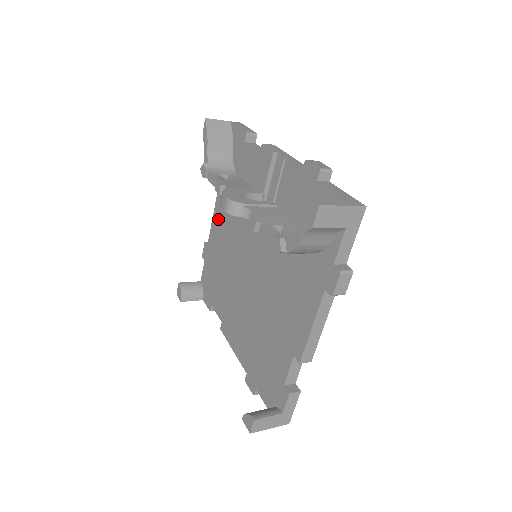
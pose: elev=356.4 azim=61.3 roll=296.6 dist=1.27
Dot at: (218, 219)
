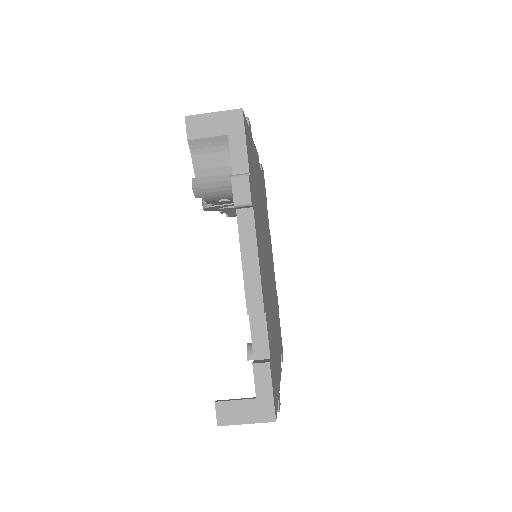
Dot at: occluded
